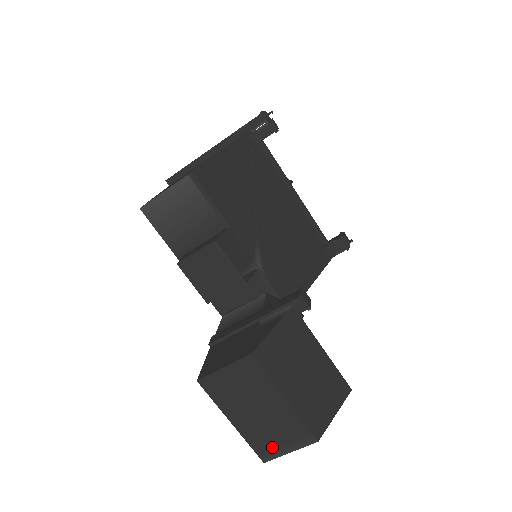
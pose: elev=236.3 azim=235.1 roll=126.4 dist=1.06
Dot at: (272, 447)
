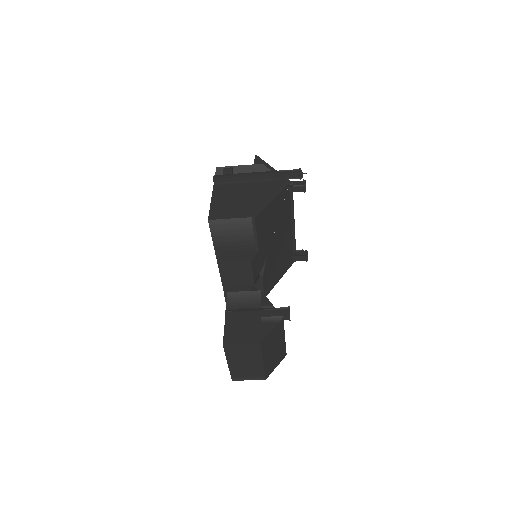
Dot at: (241, 376)
